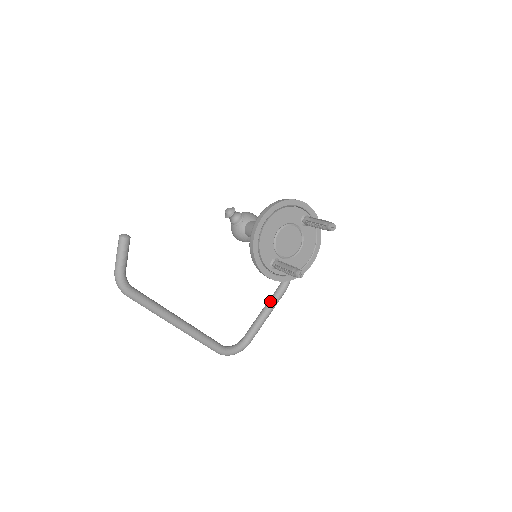
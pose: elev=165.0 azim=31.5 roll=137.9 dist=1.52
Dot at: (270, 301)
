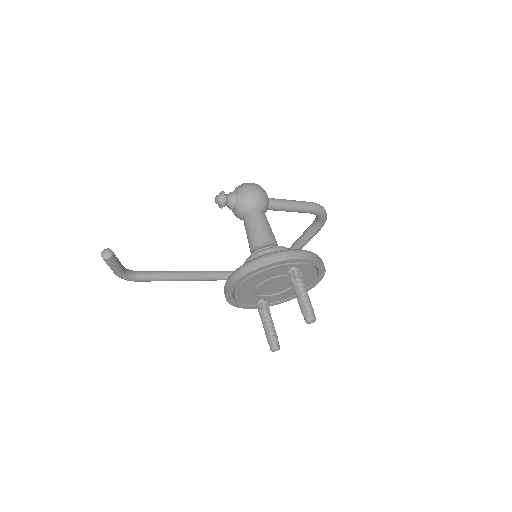
Dot at: (302, 238)
